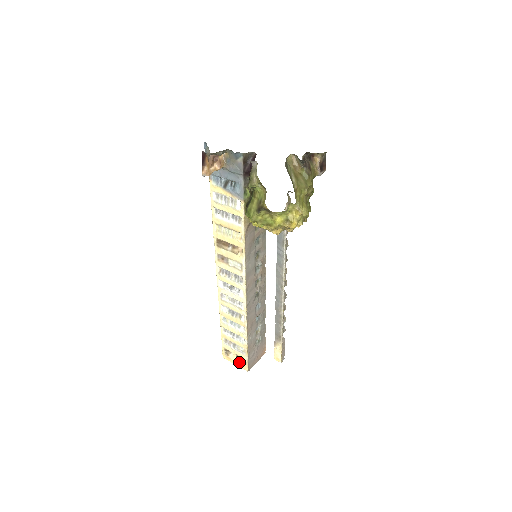
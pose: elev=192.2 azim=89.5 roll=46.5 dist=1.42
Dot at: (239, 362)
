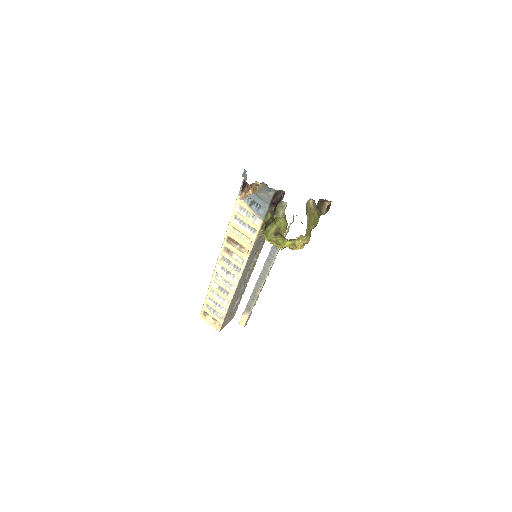
Dot at: (214, 323)
